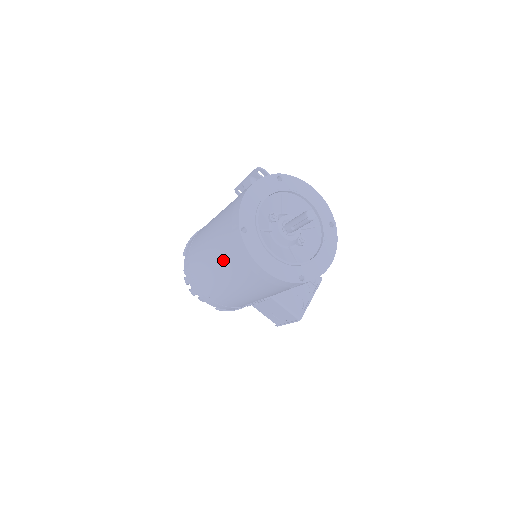
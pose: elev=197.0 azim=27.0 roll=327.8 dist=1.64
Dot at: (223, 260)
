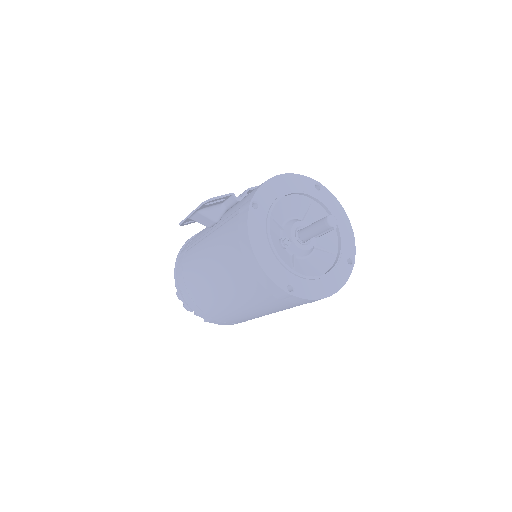
Dot at: (271, 309)
